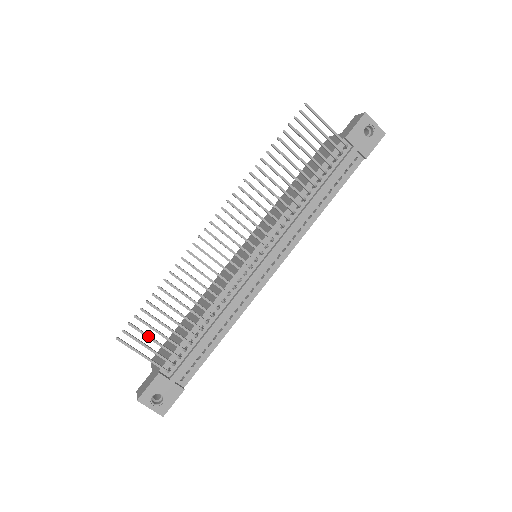
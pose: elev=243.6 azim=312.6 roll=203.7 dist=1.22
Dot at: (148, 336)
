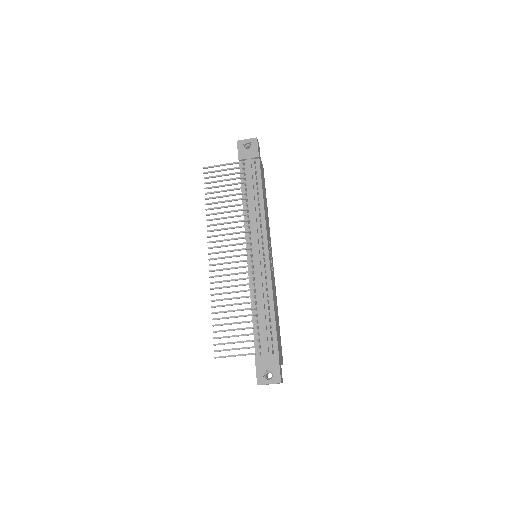
Dot at: (229, 343)
